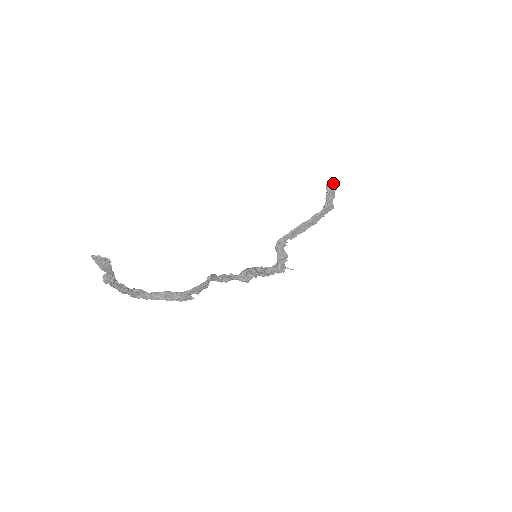
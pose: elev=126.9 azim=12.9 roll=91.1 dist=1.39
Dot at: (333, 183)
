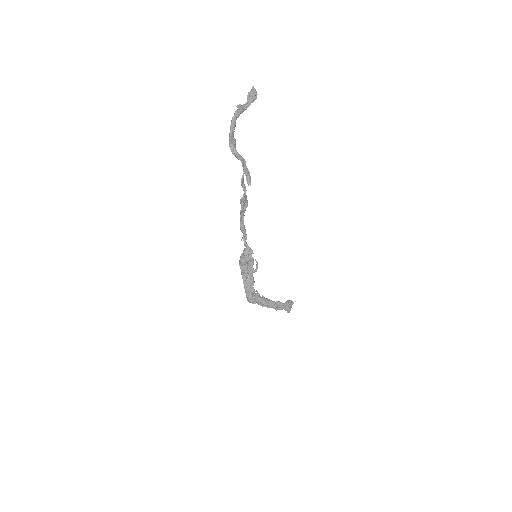
Dot at: occluded
